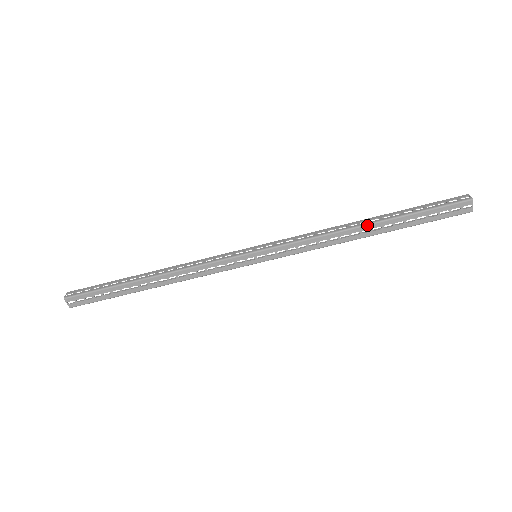
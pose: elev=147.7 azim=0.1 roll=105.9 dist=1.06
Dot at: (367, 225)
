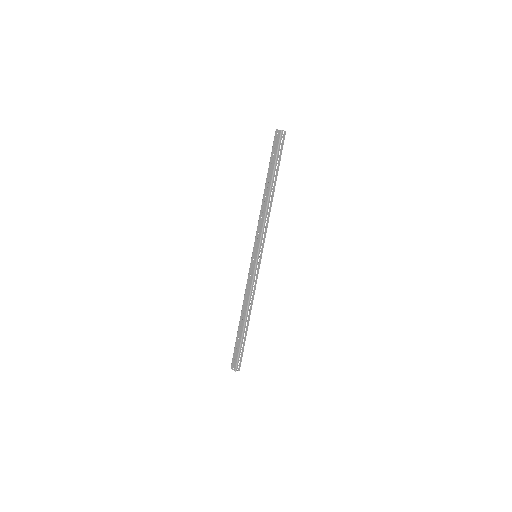
Dot at: (264, 190)
